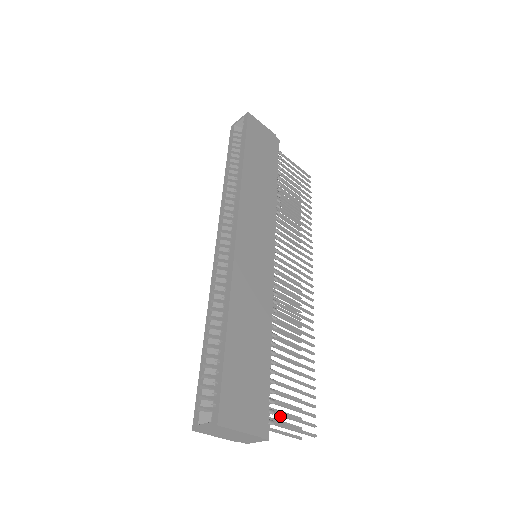
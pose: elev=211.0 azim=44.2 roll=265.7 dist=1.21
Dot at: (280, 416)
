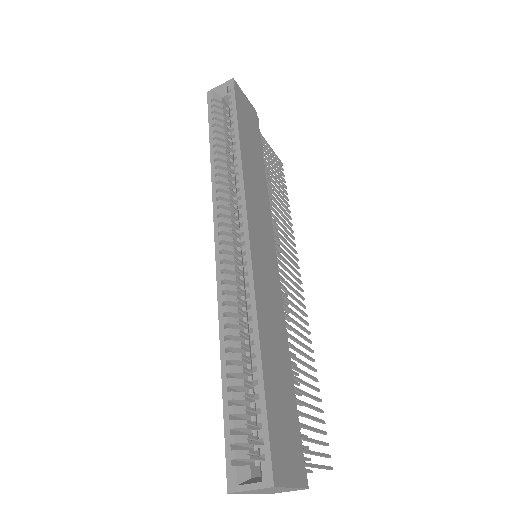
Dot at: (306, 453)
